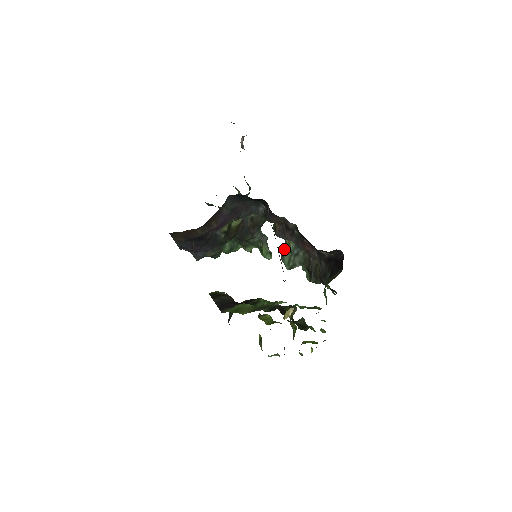
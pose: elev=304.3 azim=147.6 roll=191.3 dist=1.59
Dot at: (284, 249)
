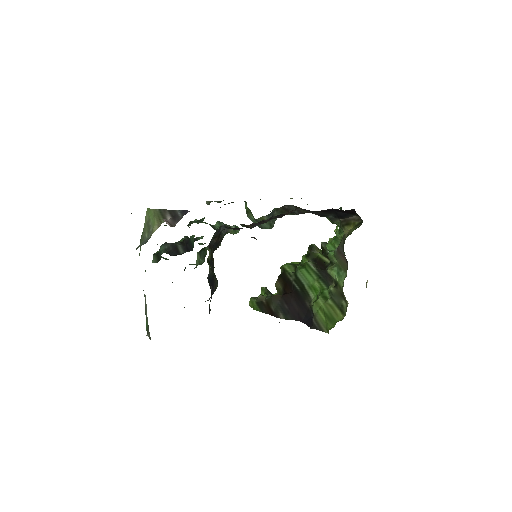
Dot at: (257, 222)
